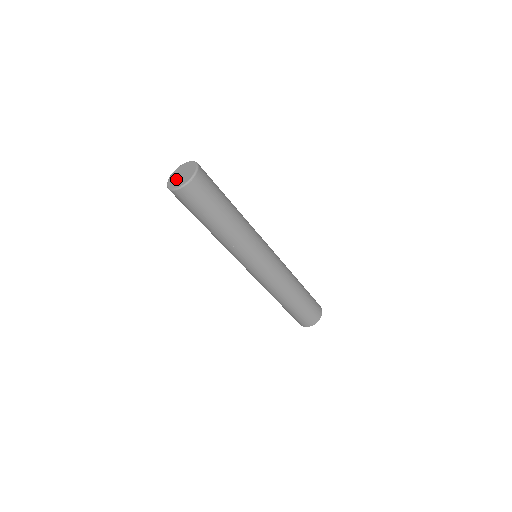
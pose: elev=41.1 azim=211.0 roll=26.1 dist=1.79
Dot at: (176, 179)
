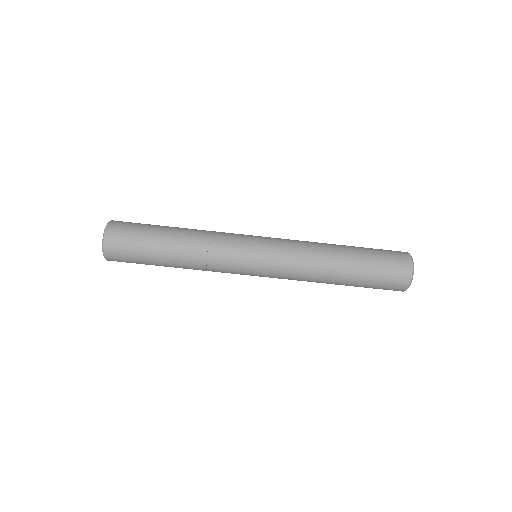
Dot at: occluded
